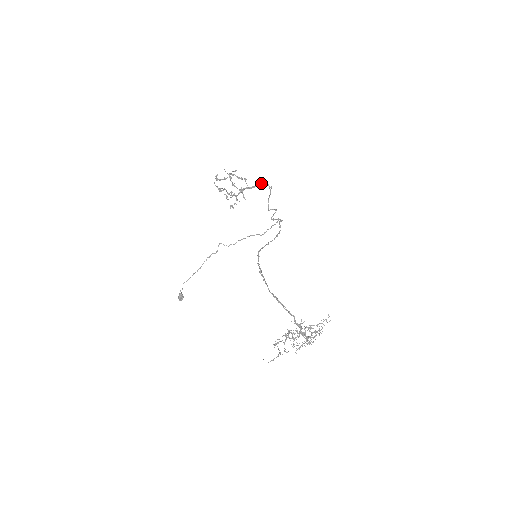
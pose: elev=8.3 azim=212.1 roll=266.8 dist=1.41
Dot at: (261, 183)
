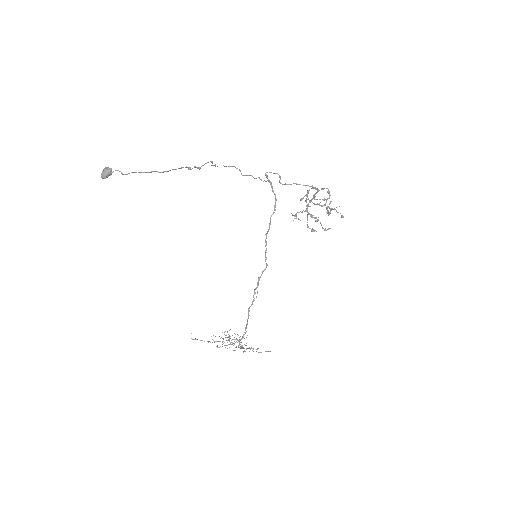
Dot at: (318, 190)
